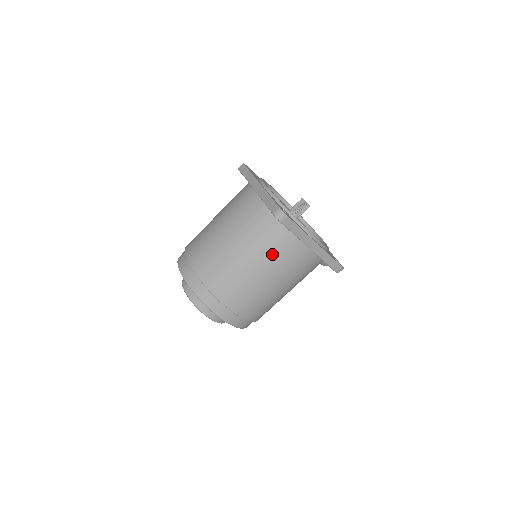
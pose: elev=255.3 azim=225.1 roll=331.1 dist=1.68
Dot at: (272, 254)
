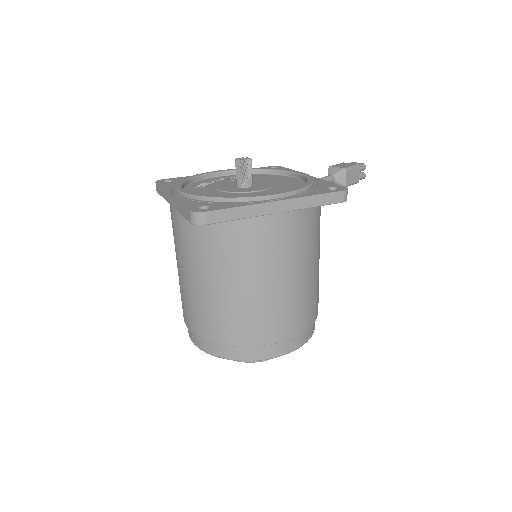
Dot at: (243, 258)
